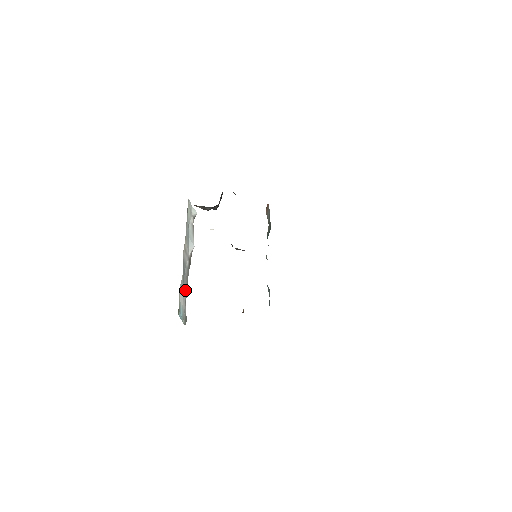
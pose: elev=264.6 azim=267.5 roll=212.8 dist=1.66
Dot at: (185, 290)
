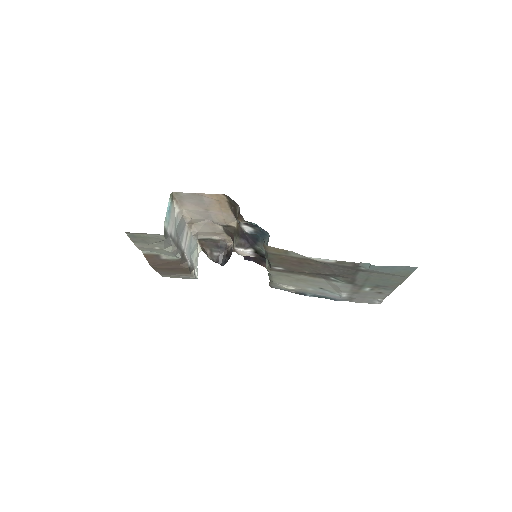
Dot at: (175, 236)
